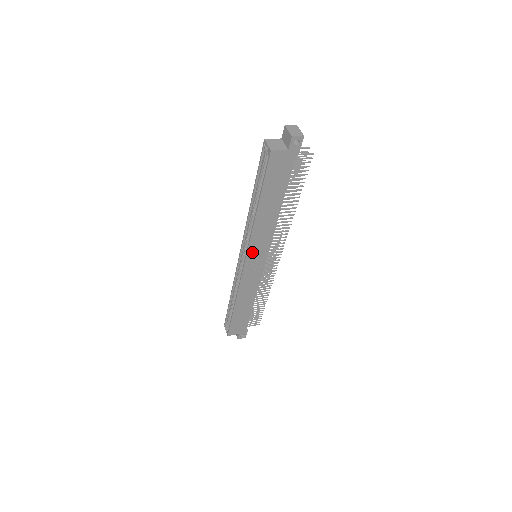
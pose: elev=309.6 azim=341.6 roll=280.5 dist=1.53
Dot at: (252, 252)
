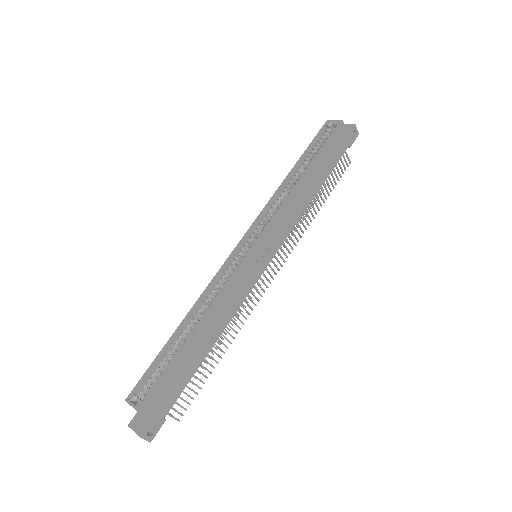
Dot at: (269, 234)
